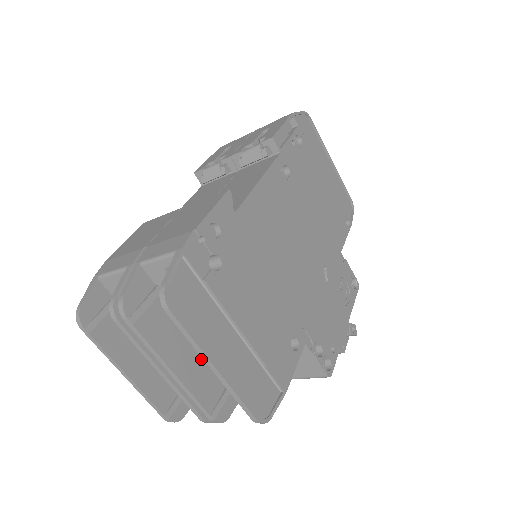
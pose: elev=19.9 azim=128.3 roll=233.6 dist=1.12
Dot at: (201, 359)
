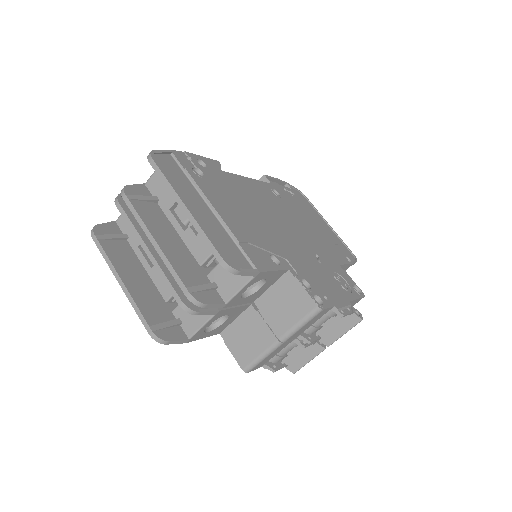
Dot at: (185, 254)
